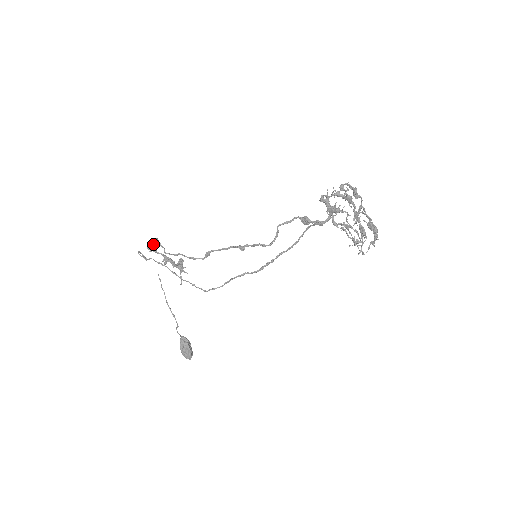
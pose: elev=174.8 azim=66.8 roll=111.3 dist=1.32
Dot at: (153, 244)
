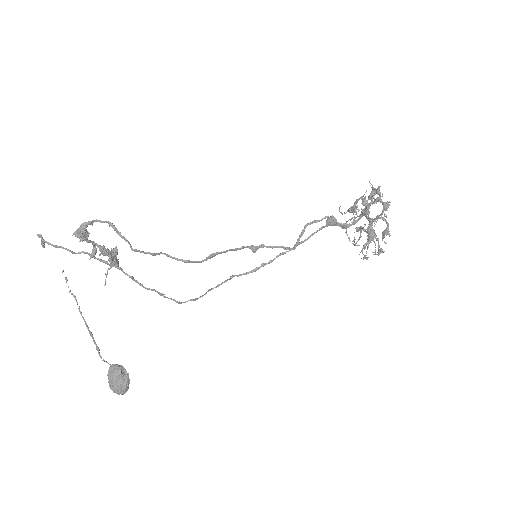
Dot at: (86, 227)
